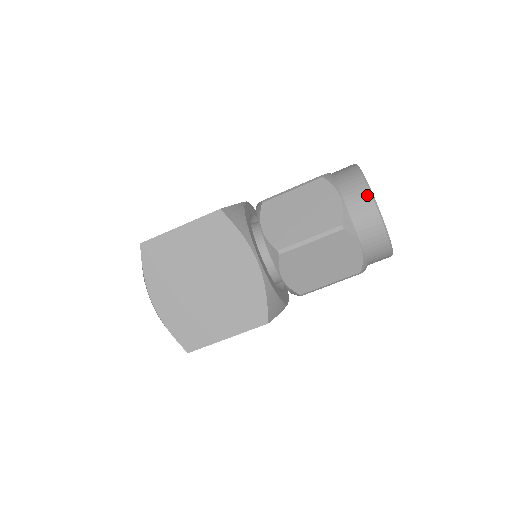
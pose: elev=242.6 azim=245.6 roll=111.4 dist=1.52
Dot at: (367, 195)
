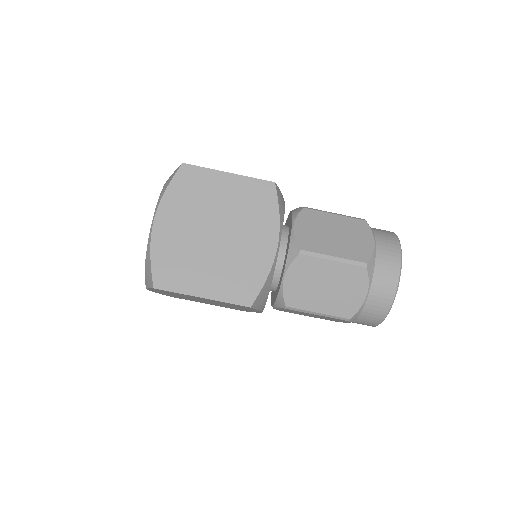
Dot at: (397, 255)
